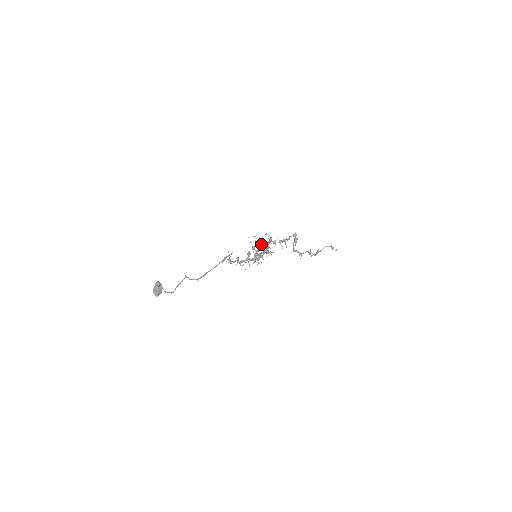
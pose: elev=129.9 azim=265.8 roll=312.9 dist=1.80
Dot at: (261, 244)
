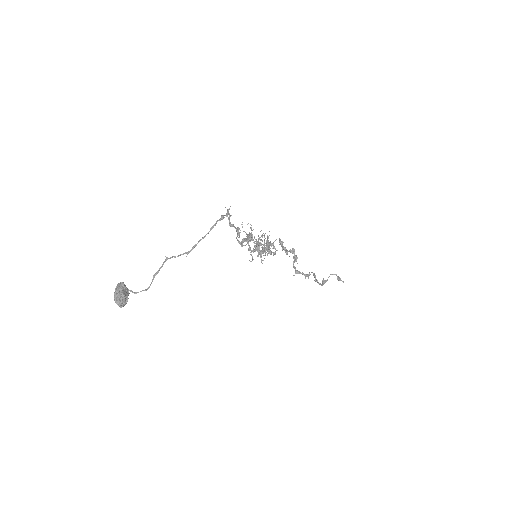
Dot at: occluded
